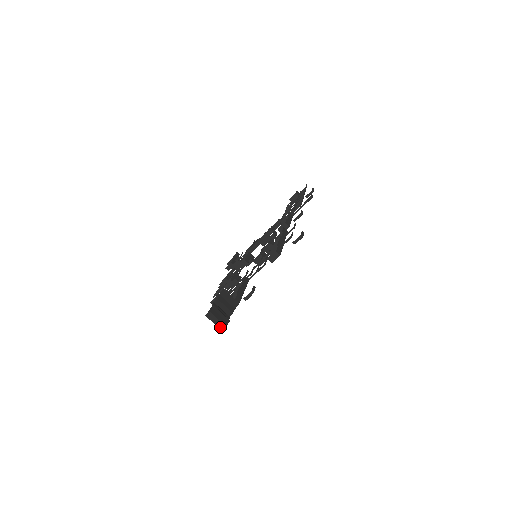
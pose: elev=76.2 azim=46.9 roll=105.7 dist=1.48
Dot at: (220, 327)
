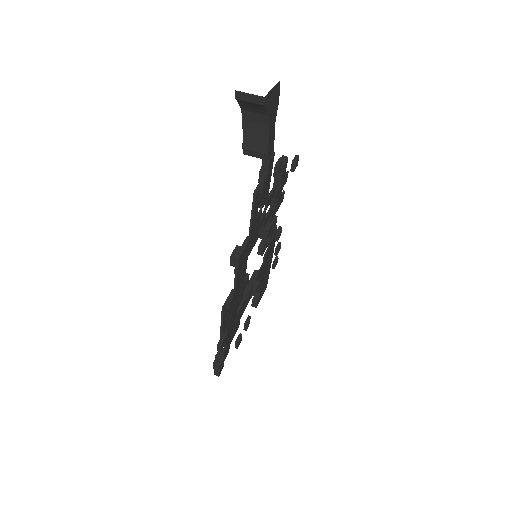
Dot at: occluded
